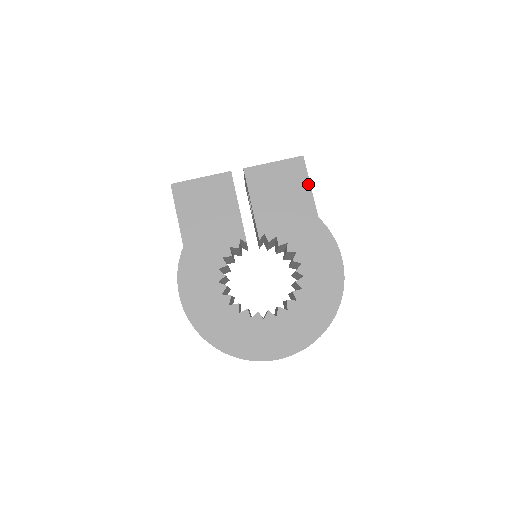
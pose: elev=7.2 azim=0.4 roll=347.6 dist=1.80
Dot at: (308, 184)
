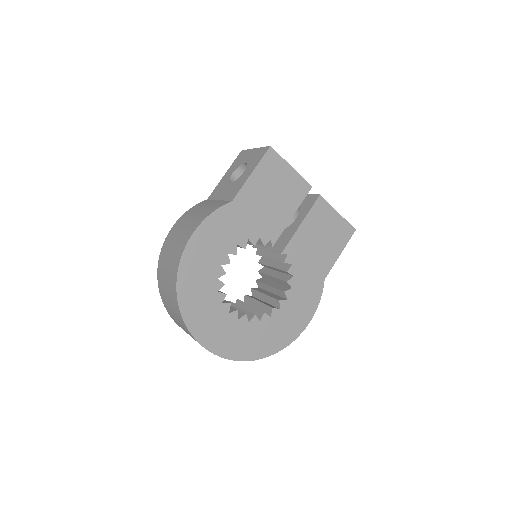
Dot at: (341, 251)
